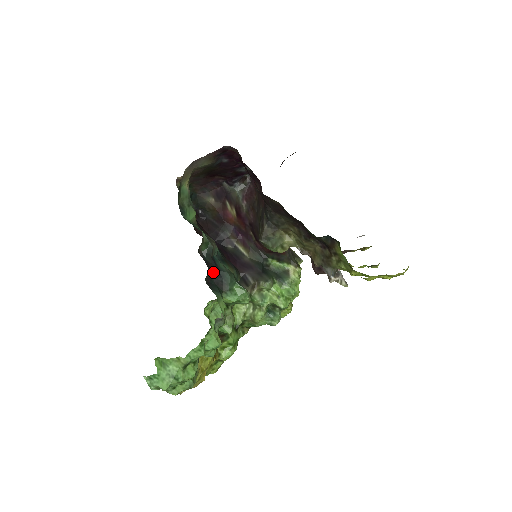
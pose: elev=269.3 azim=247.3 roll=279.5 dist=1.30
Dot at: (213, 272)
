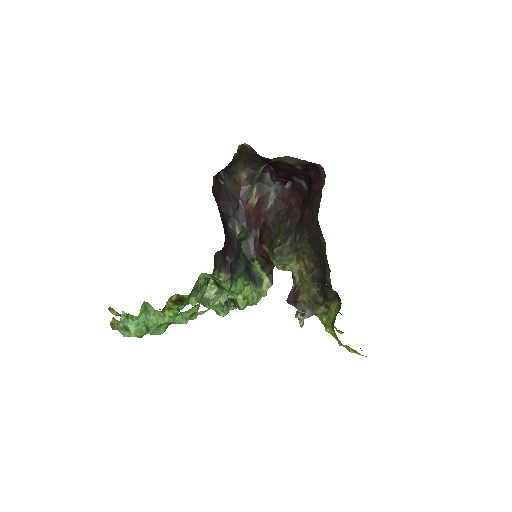
Dot at: (236, 257)
